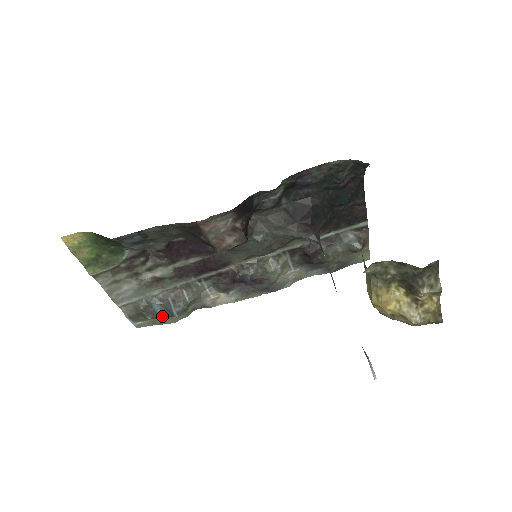
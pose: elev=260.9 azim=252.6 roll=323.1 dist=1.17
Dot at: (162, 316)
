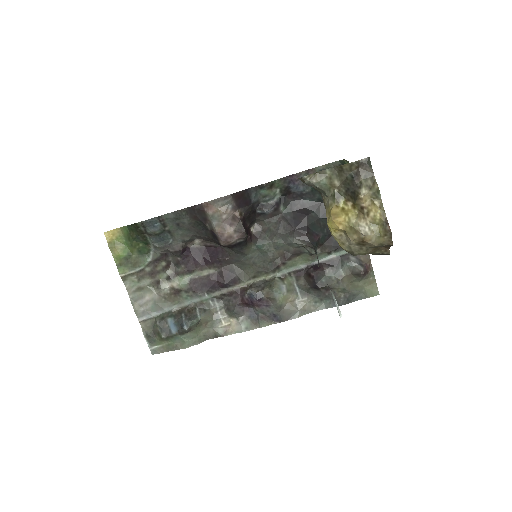
Dot at: (175, 335)
